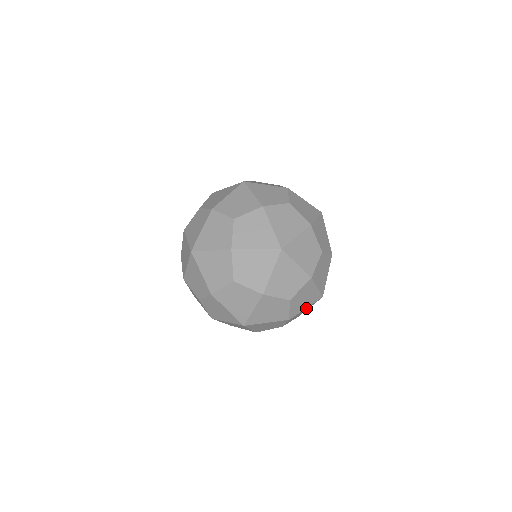
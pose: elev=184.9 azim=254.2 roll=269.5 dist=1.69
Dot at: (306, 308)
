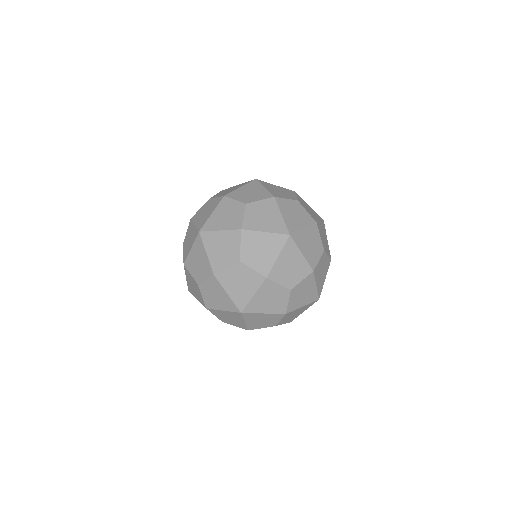
Dot at: (302, 307)
